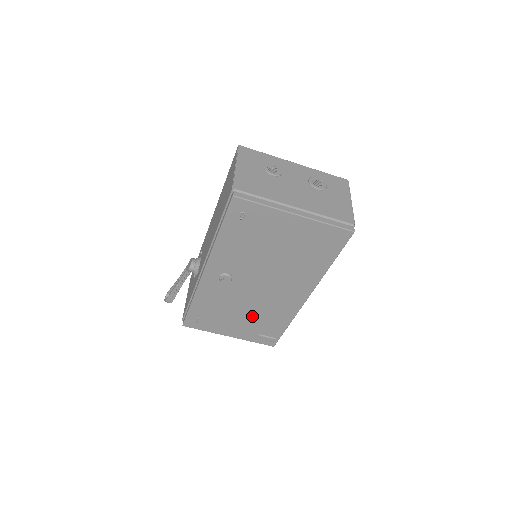
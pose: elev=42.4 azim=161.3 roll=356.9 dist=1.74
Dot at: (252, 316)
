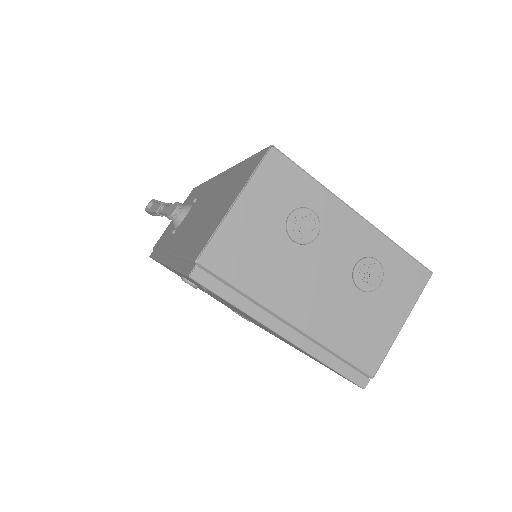
Dot at: occluded
